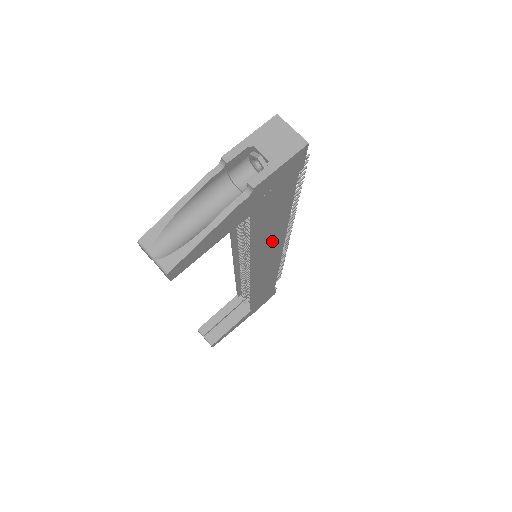
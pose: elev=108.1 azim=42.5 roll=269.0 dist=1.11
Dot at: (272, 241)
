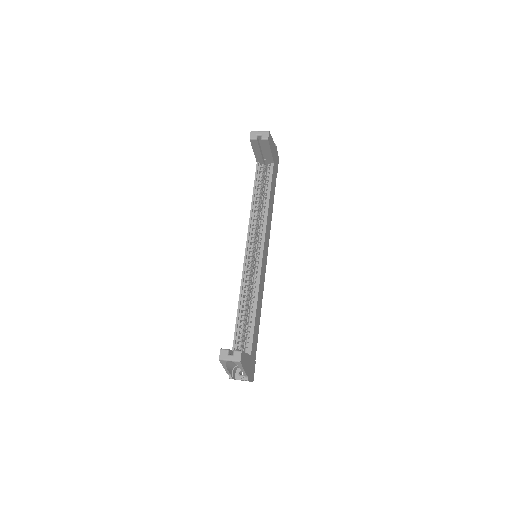
Dot at: (269, 223)
